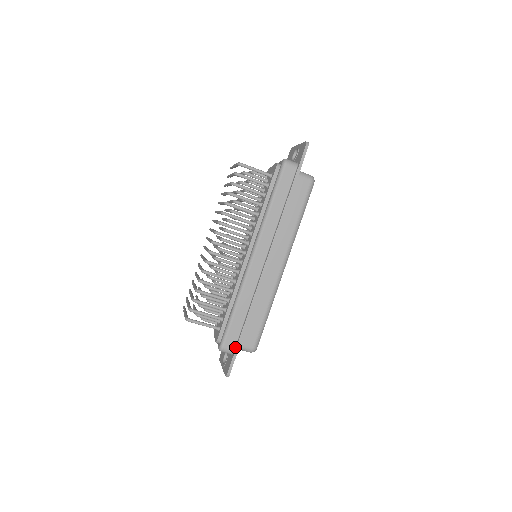
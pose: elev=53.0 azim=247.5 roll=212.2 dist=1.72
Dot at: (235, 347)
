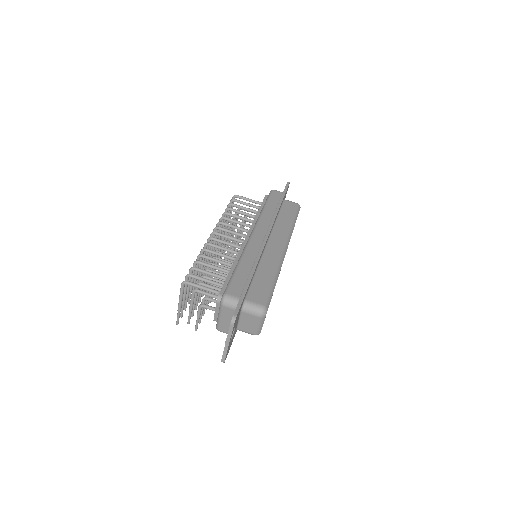
Dot at: (241, 295)
